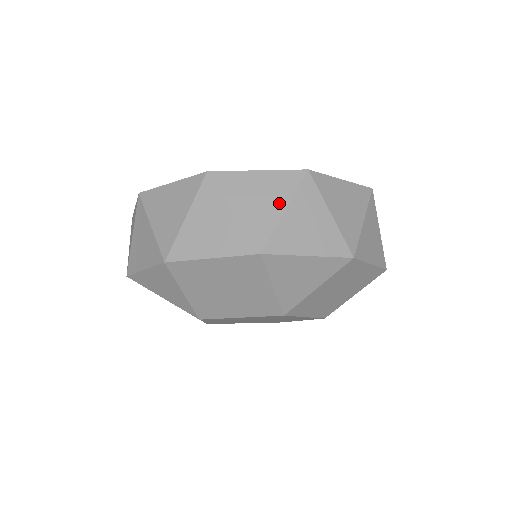
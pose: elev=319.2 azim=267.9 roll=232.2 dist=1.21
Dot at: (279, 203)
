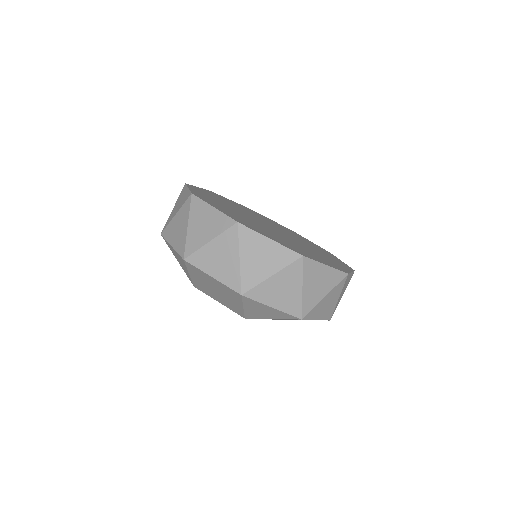
Dot at: (271, 269)
